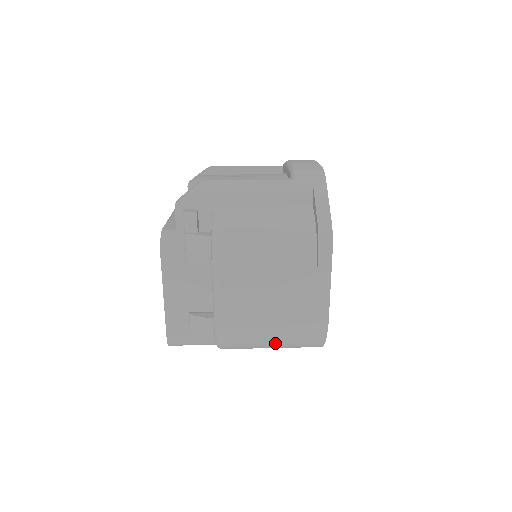
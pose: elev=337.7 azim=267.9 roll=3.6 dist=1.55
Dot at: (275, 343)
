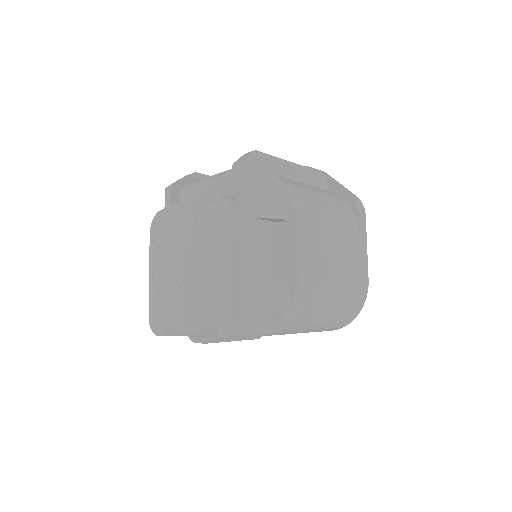
Dot at: (333, 311)
